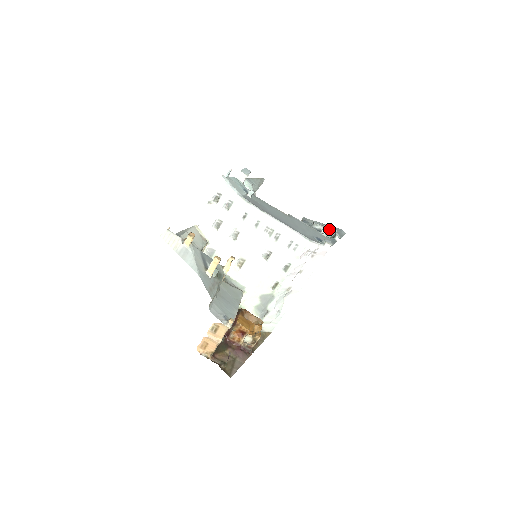
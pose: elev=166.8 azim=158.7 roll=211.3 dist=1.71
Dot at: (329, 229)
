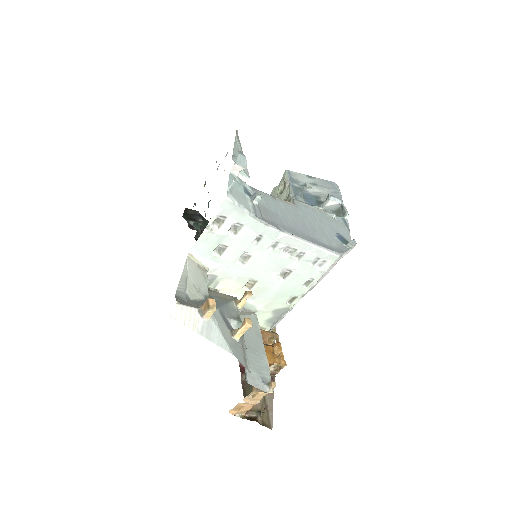
Dot at: (334, 202)
